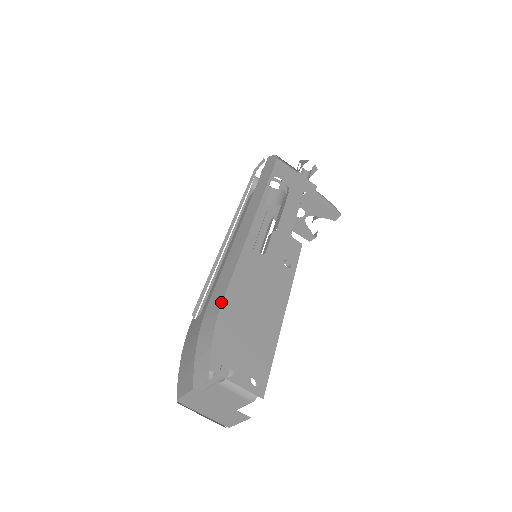
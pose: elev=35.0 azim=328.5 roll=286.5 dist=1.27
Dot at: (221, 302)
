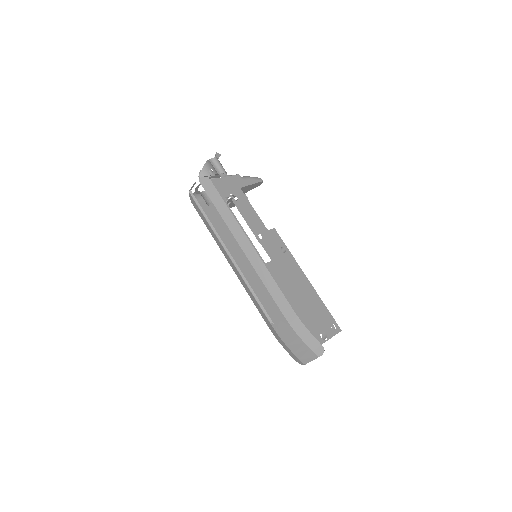
Dot at: (292, 309)
